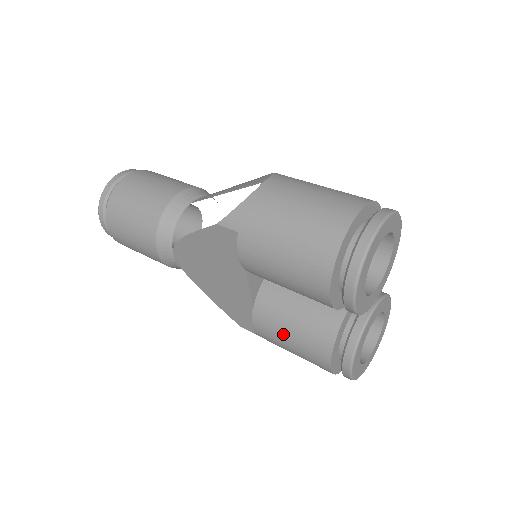
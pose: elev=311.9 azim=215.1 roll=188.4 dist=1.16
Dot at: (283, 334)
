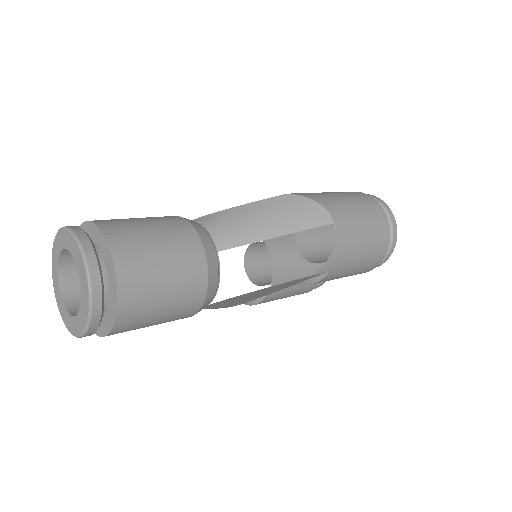
Dot at: (285, 296)
